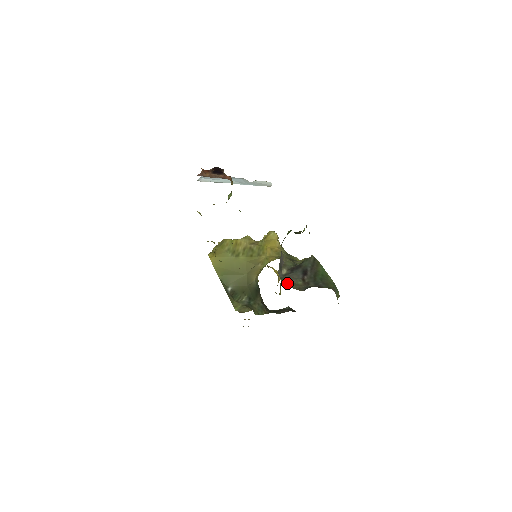
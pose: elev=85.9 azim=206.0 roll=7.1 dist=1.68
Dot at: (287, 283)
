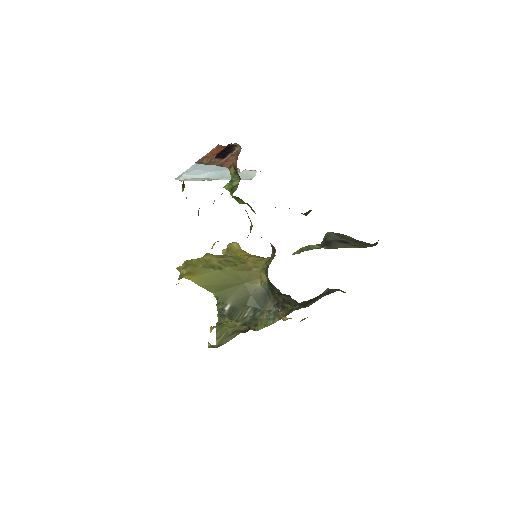
Dot at: occluded
